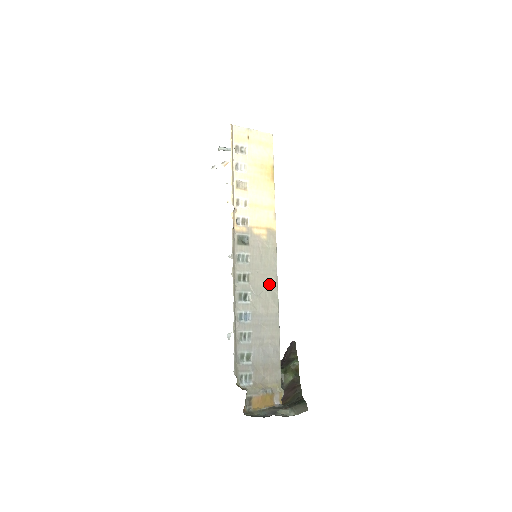
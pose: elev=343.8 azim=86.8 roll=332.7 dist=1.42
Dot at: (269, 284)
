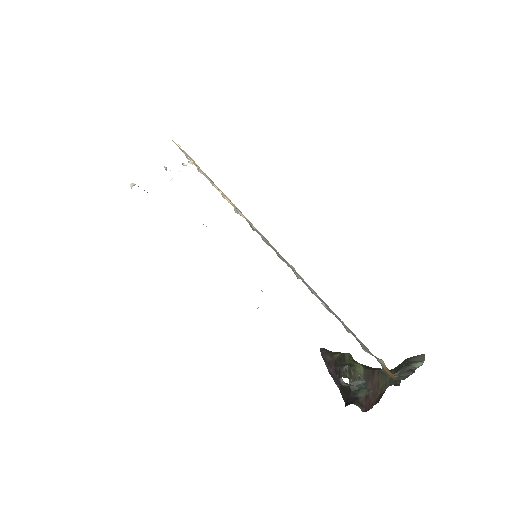
Dot at: (294, 270)
